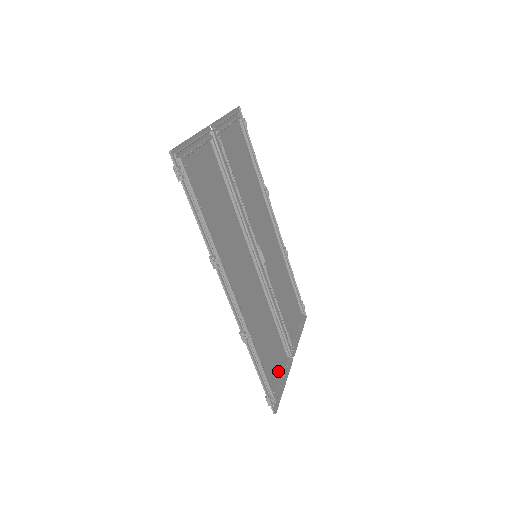
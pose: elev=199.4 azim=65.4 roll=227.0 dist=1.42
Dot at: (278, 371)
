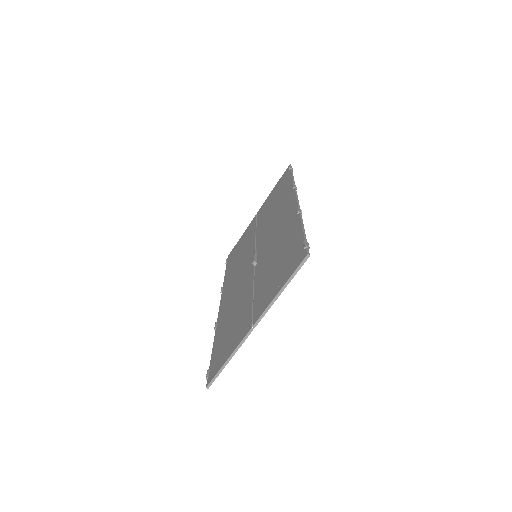
Dot at: (278, 280)
